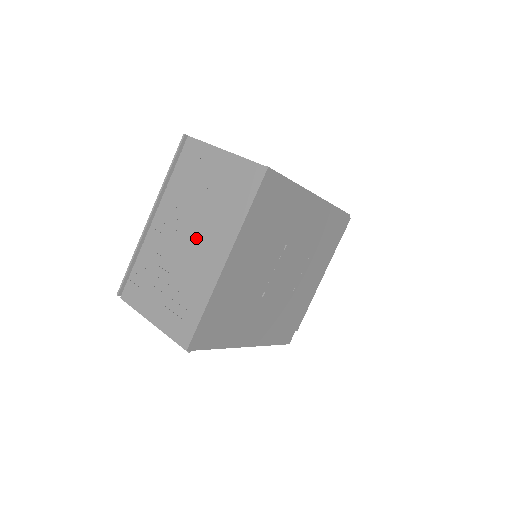
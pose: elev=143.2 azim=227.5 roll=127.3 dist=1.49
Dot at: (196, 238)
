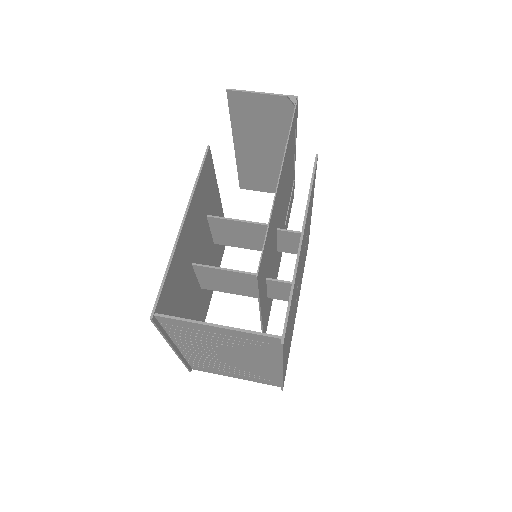
Dot at: (237, 358)
